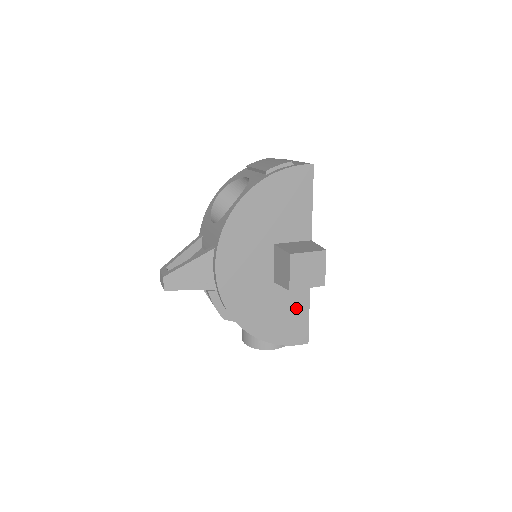
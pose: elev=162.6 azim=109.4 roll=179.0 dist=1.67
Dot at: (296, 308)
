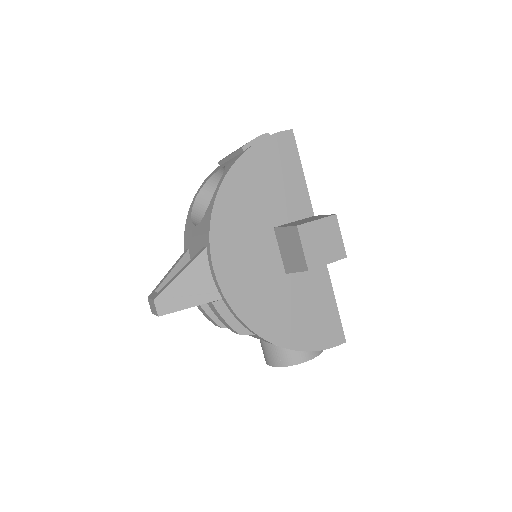
Dot at: (320, 301)
